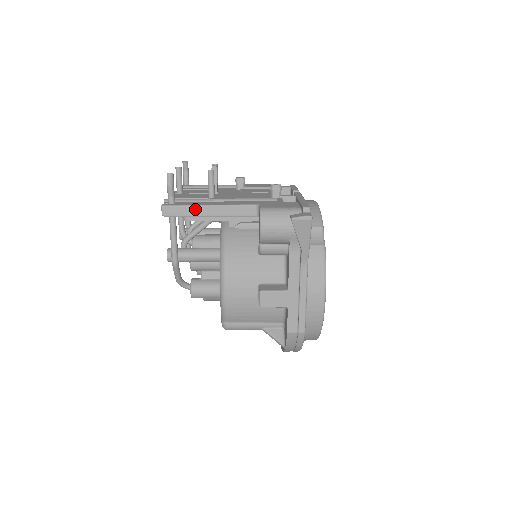
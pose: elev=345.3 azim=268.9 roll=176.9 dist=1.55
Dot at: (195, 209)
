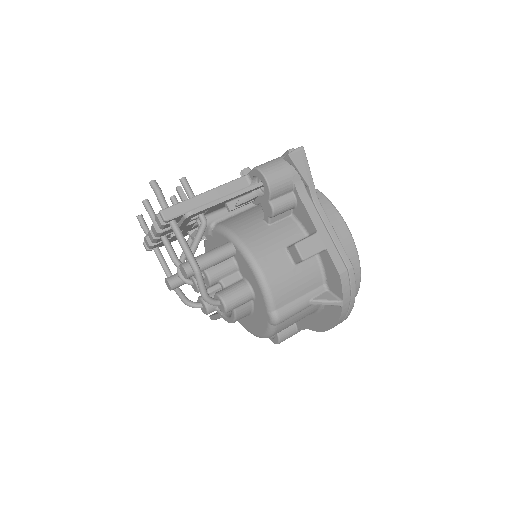
Dot at: (193, 201)
